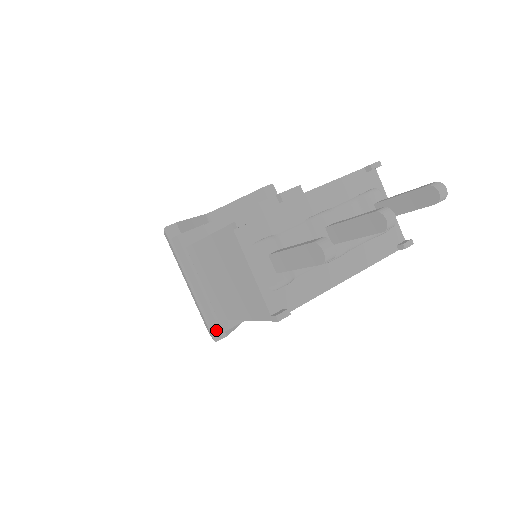
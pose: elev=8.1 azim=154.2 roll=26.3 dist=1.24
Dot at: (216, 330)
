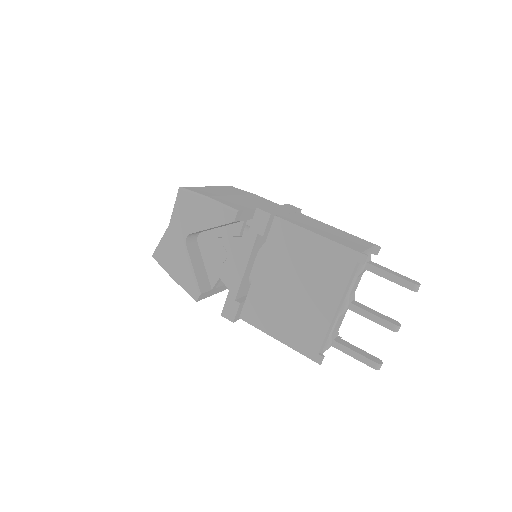
Dot at: occluded
